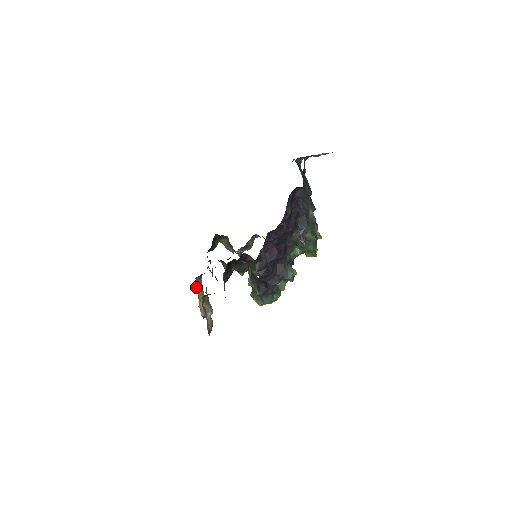
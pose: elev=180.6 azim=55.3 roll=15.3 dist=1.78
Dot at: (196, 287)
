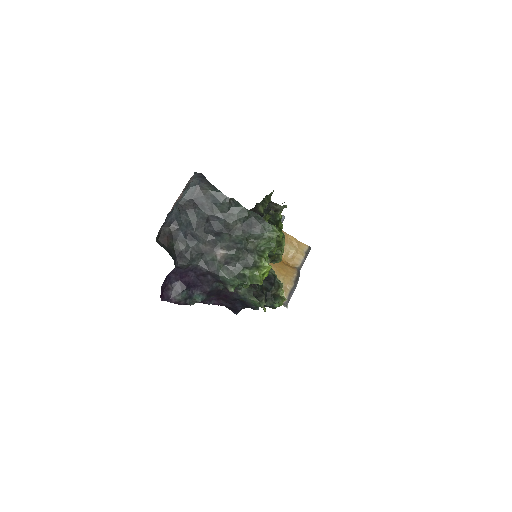
Dot at: occluded
